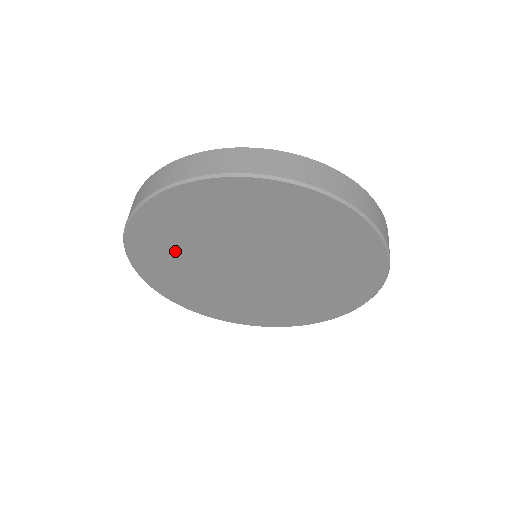
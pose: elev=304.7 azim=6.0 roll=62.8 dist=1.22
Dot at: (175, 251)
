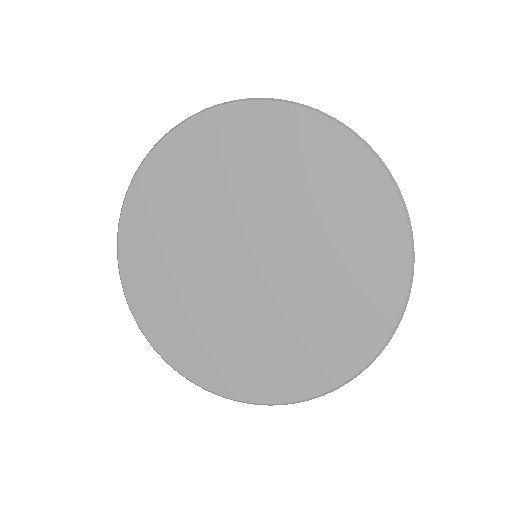
Dot at: (173, 290)
